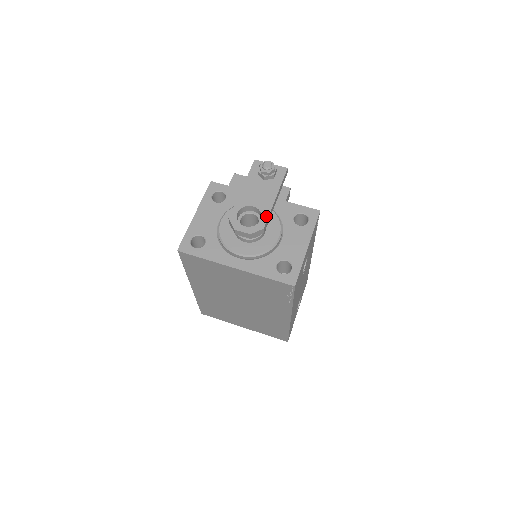
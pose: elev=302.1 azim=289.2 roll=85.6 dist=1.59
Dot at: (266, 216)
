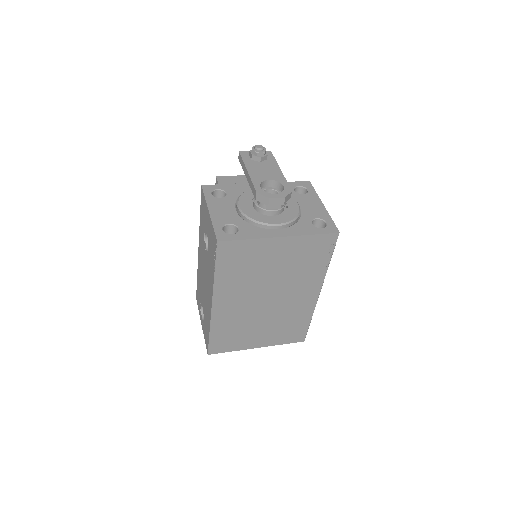
Dot at: (286, 183)
